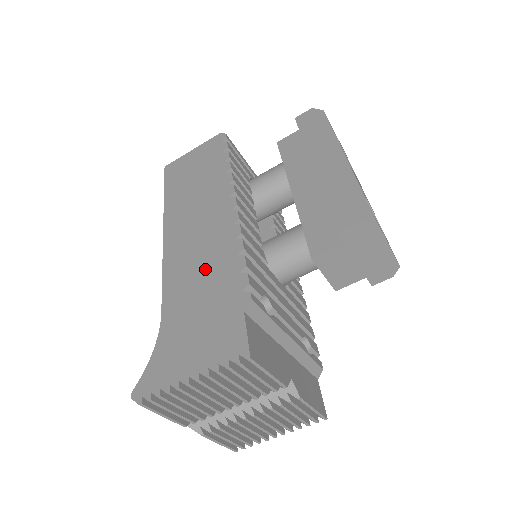
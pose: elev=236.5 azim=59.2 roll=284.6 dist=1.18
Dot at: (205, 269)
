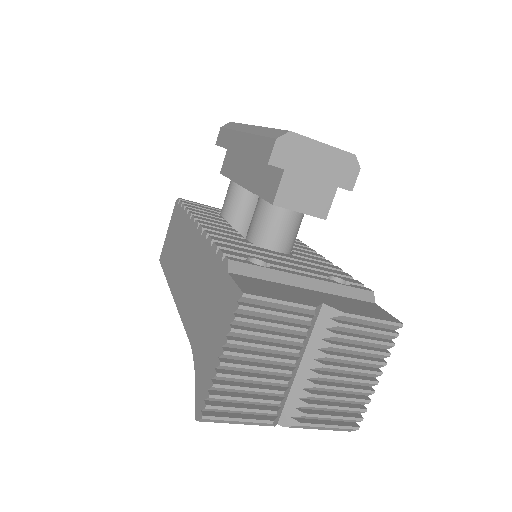
Dot at: (199, 281)
